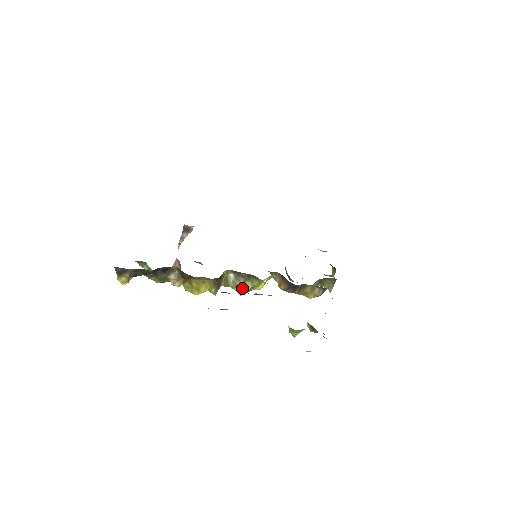
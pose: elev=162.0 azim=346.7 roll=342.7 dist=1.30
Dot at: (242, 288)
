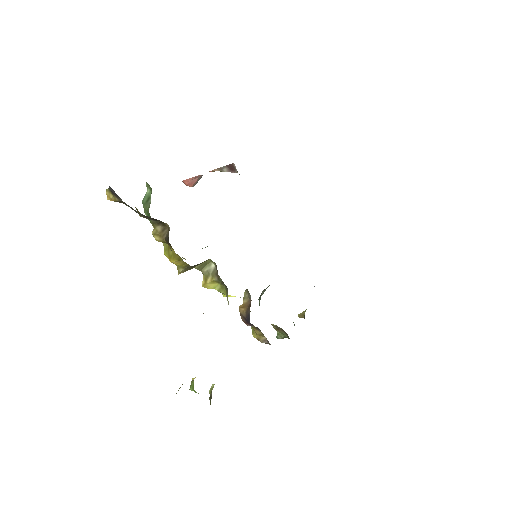
Dot at: (209, 283)
